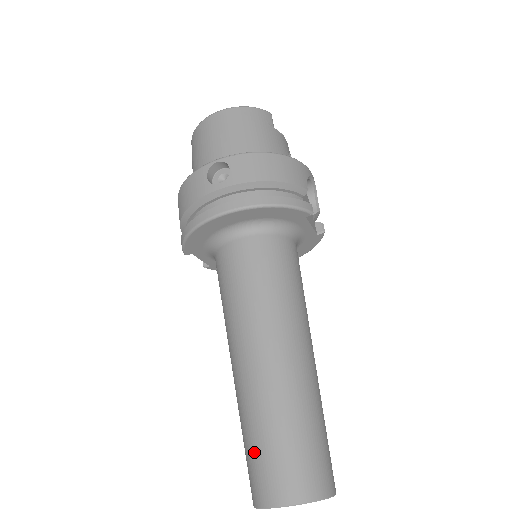
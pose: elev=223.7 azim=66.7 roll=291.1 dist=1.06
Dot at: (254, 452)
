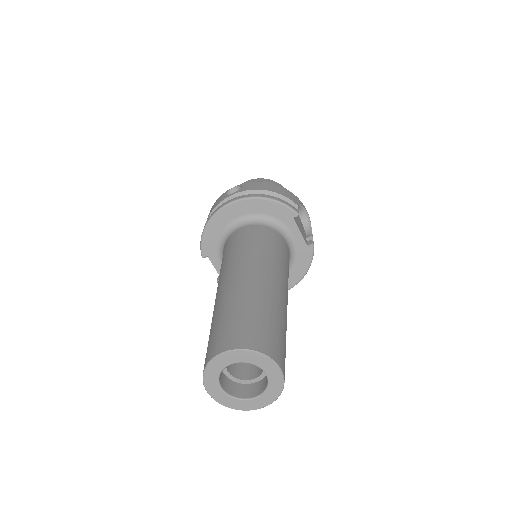
Dot at: (213, 331)
